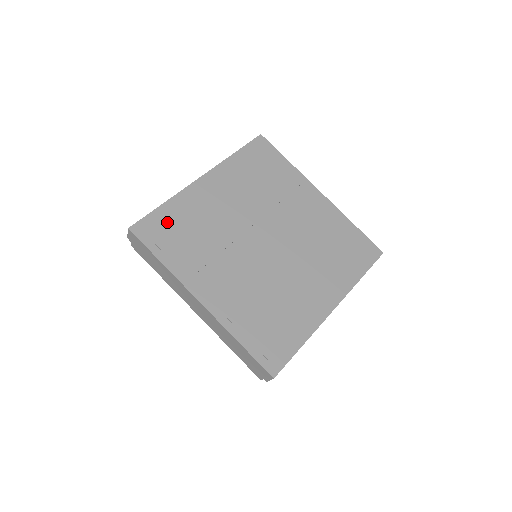
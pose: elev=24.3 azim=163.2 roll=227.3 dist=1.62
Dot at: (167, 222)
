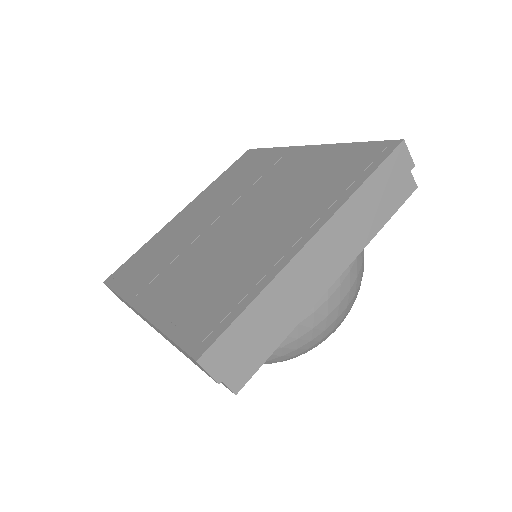
Dot at: (136, 260)
